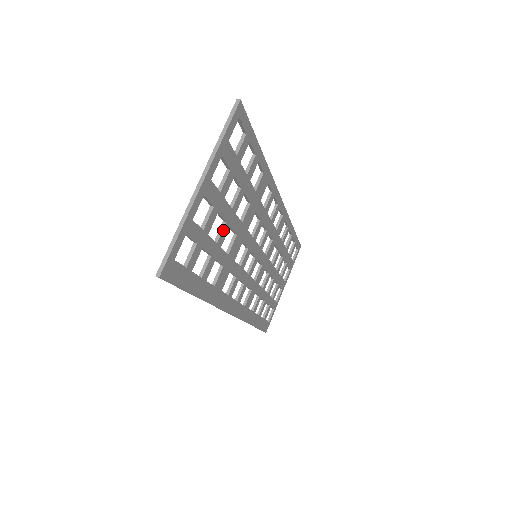
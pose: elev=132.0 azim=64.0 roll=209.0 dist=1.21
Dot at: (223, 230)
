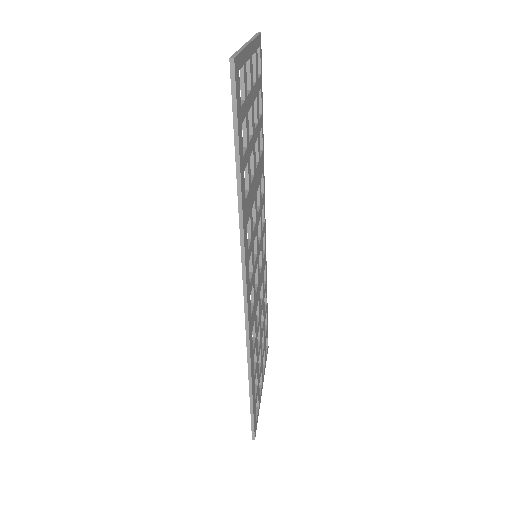
Dot at: (251, 139)
